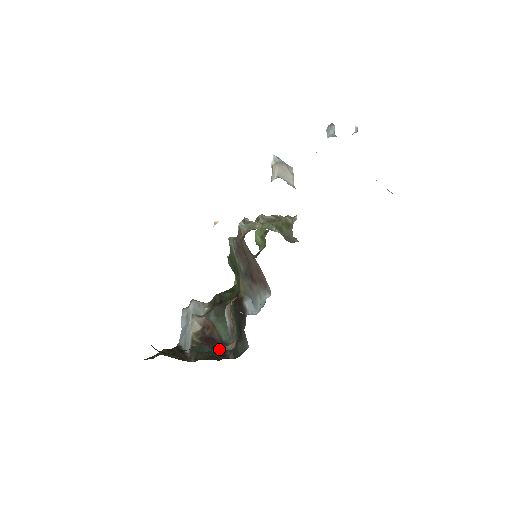
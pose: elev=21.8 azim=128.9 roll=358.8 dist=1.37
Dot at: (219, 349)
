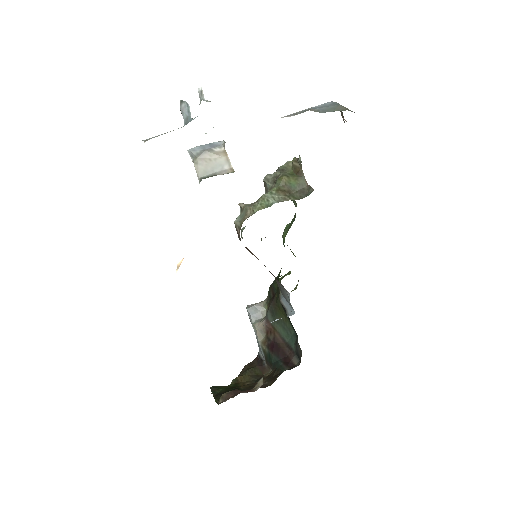
Dot at: (284, 355)
